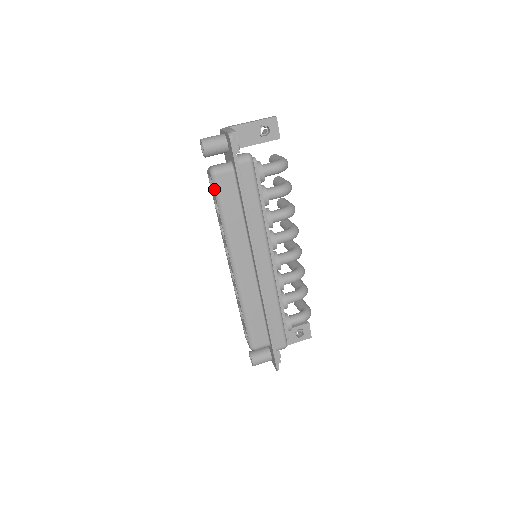
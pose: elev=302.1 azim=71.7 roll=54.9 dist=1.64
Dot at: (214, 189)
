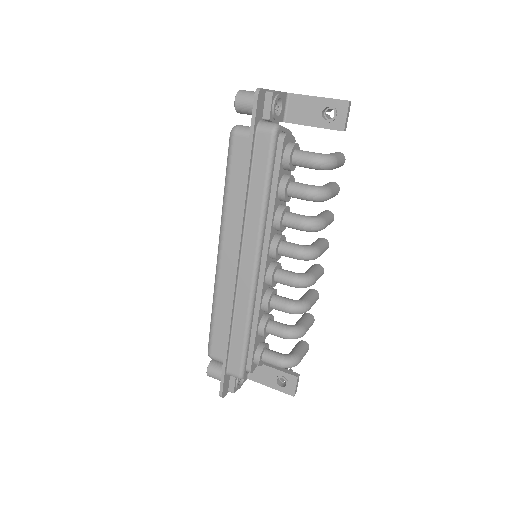
Dot at: (228, 151)
